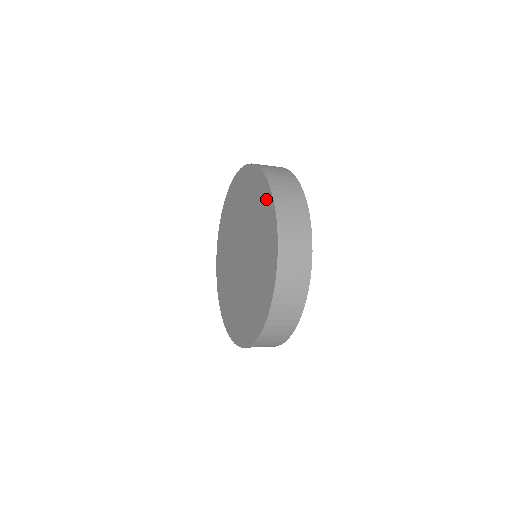
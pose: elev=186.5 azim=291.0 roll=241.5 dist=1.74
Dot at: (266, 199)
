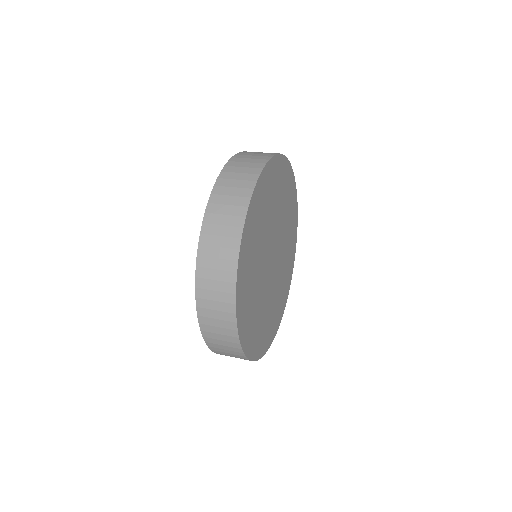
Dot at: occluded
